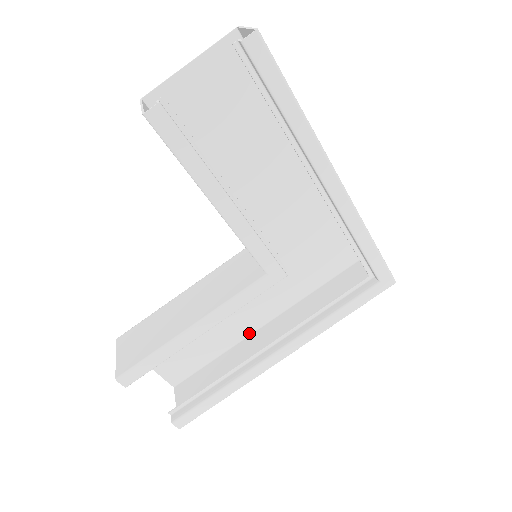
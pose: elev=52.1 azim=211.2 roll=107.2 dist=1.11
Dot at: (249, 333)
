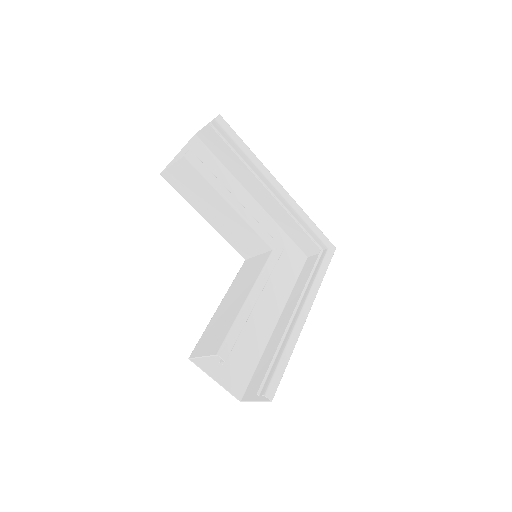
Dot at: (270, 333)
